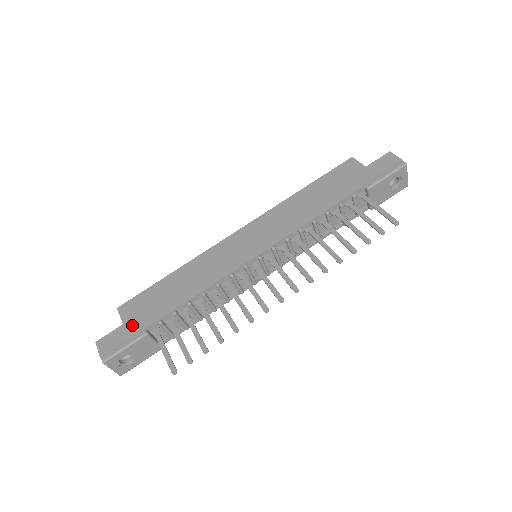
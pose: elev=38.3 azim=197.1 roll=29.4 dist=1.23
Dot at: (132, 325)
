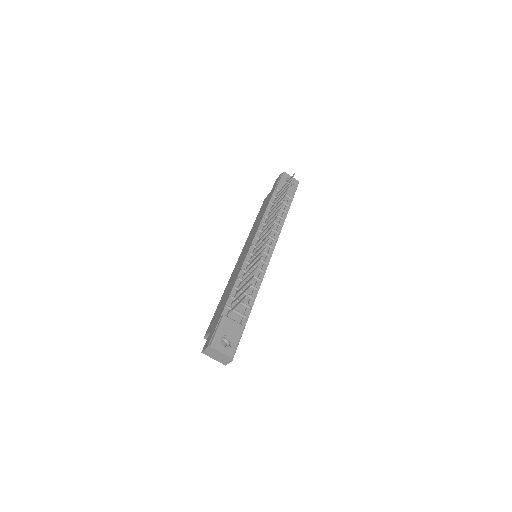
Dot at: (214, 325)
